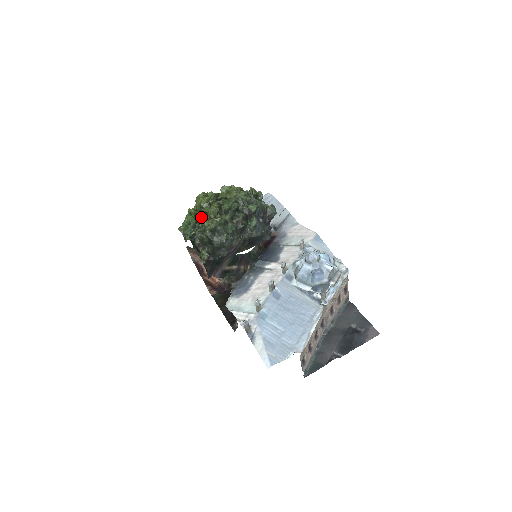
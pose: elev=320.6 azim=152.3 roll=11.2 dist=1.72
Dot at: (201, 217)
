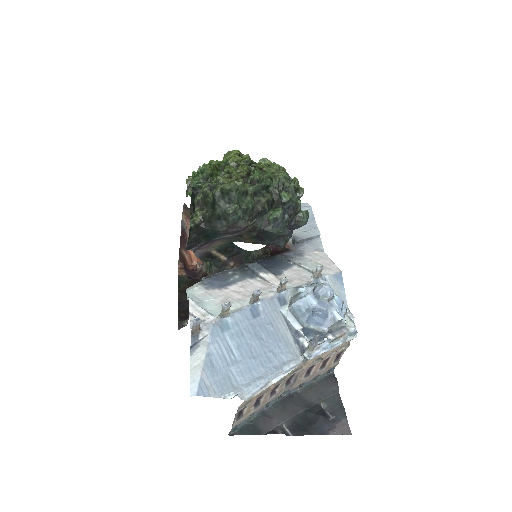
Dot at: (220, 174)
